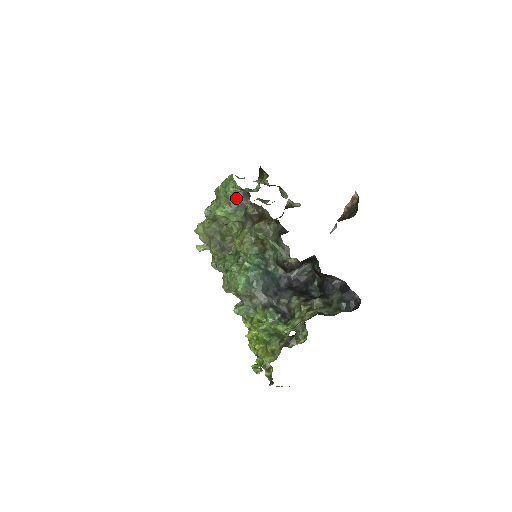
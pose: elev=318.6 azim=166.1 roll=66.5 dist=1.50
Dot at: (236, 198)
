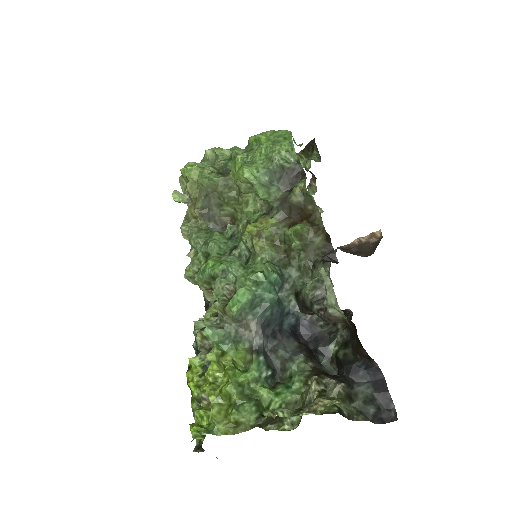
Dot at: (283, 169)
